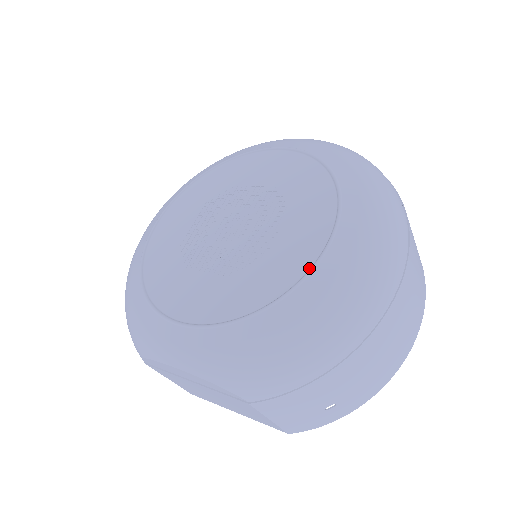
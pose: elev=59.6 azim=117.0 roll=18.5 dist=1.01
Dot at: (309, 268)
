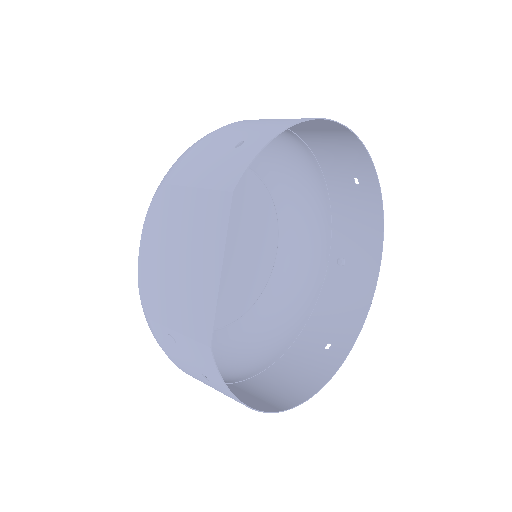
Dot at: occluded
